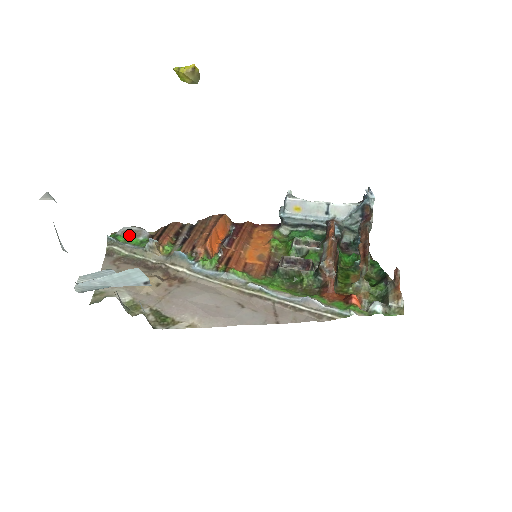
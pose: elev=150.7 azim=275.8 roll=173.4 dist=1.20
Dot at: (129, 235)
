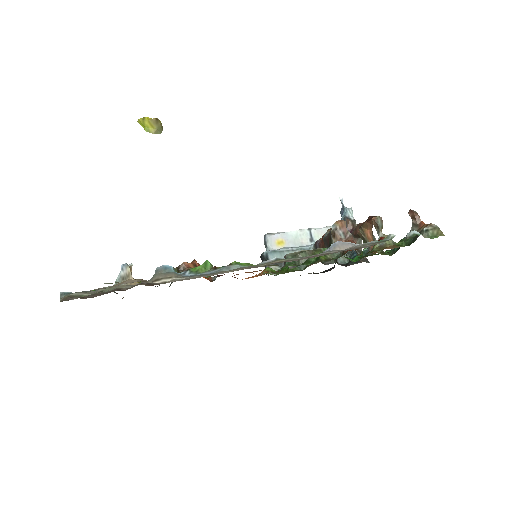
Dot at: occluded
